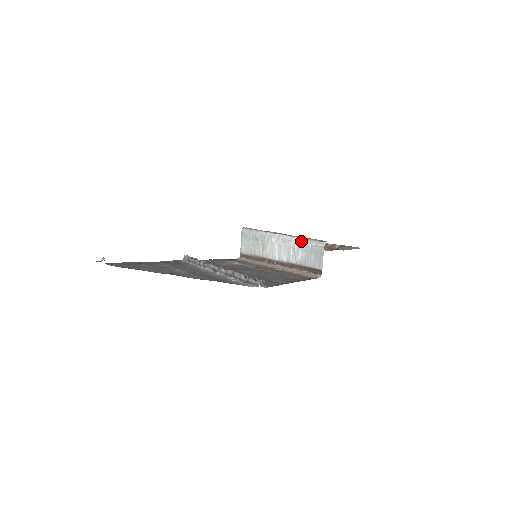
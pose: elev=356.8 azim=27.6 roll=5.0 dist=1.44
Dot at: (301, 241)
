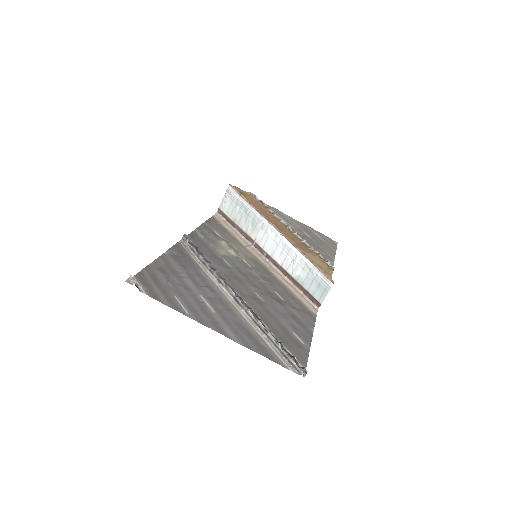
Dot at: (305, 261)
